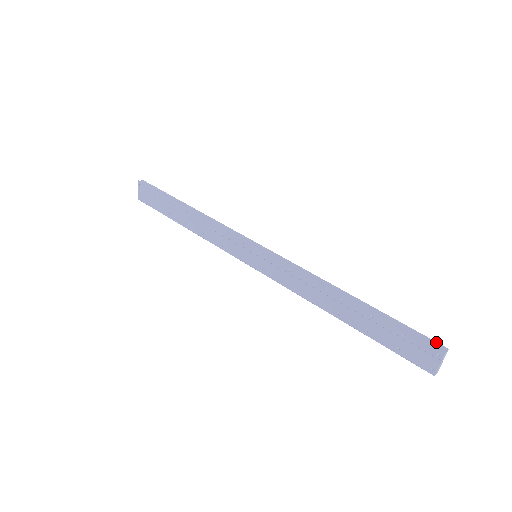
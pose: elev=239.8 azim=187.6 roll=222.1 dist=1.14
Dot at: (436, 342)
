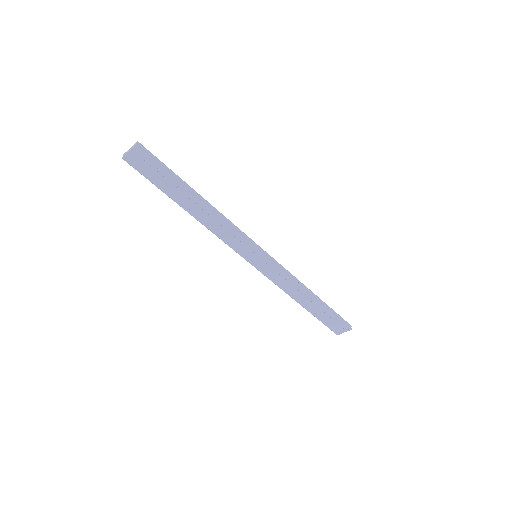
Dot at: (348, 323)
